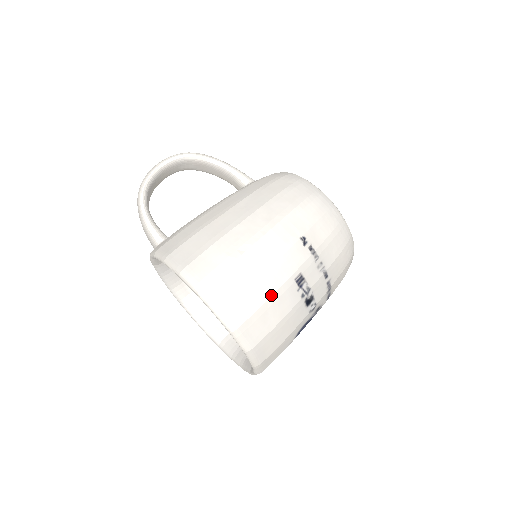
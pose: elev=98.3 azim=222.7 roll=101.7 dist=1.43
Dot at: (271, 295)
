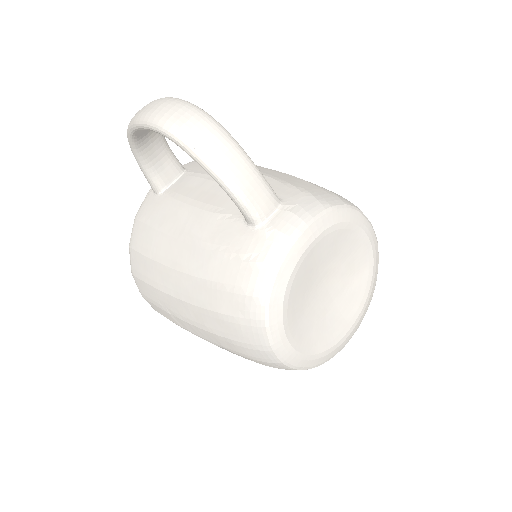
Dot at: occluded
